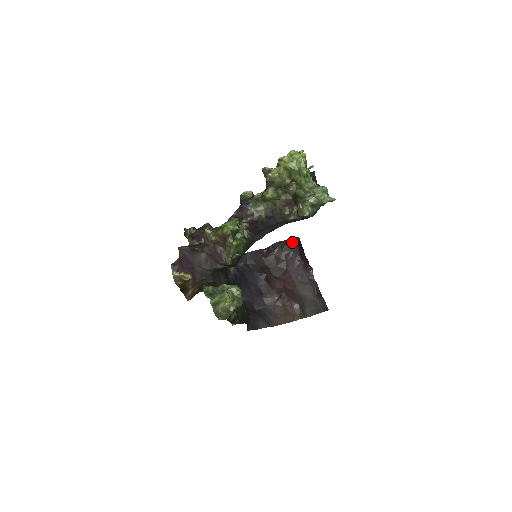
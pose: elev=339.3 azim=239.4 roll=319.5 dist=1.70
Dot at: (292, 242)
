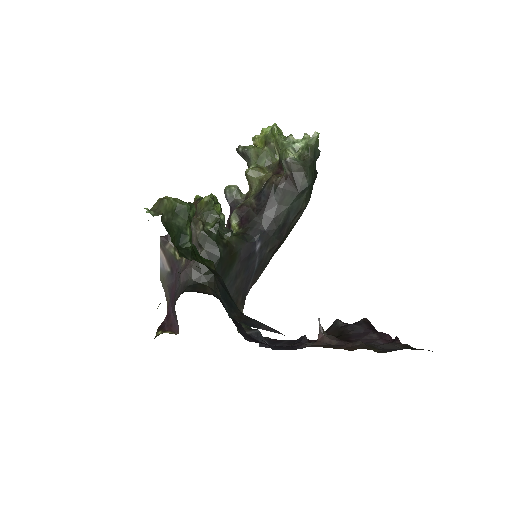
Dot at: (356, 322)
